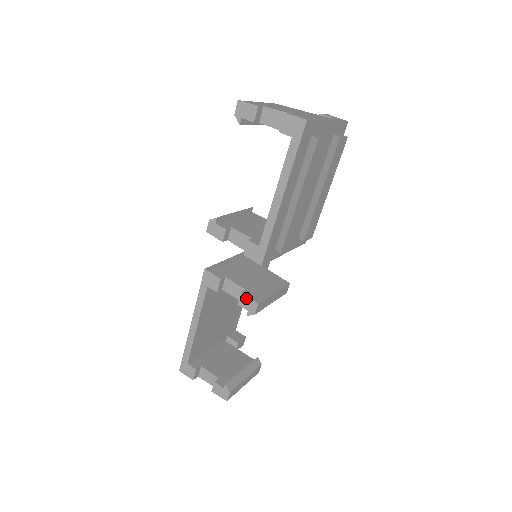
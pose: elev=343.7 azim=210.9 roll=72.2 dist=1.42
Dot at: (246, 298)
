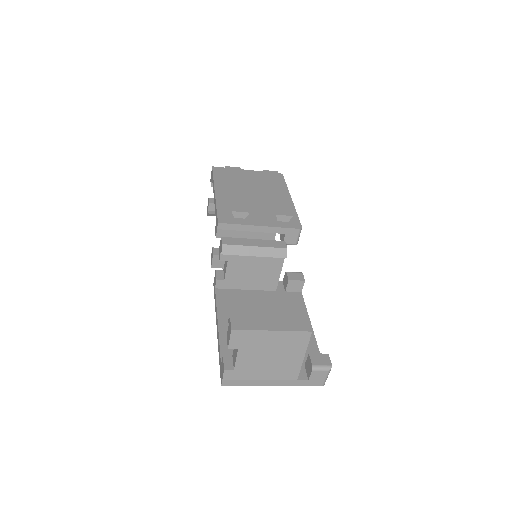
Dot at: (219, 248)
